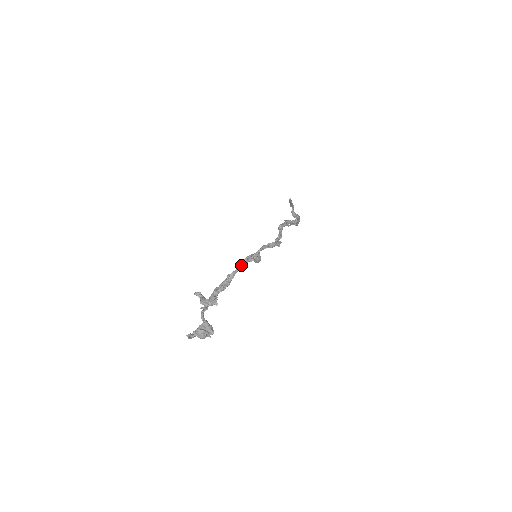
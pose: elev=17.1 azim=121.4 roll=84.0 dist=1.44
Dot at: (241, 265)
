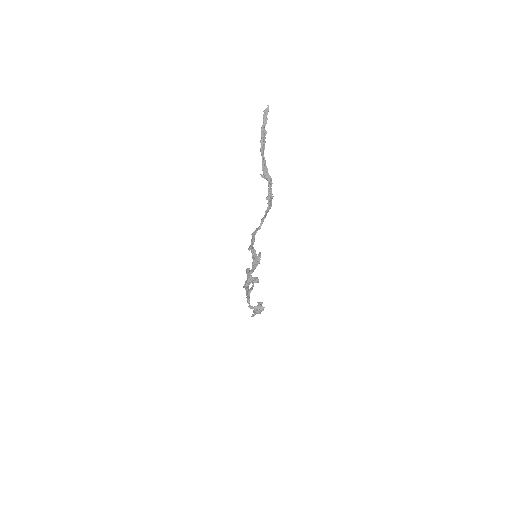
Dot at: occluded
